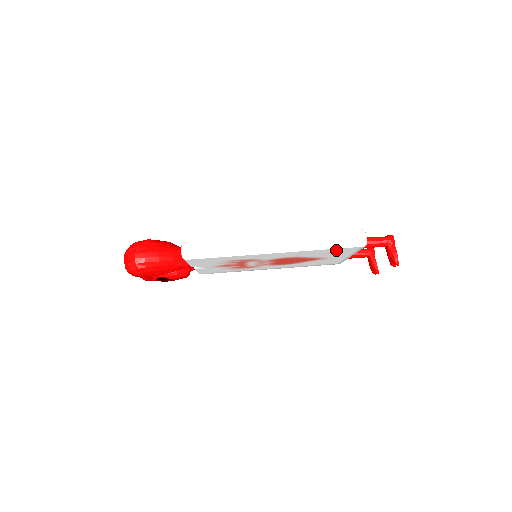
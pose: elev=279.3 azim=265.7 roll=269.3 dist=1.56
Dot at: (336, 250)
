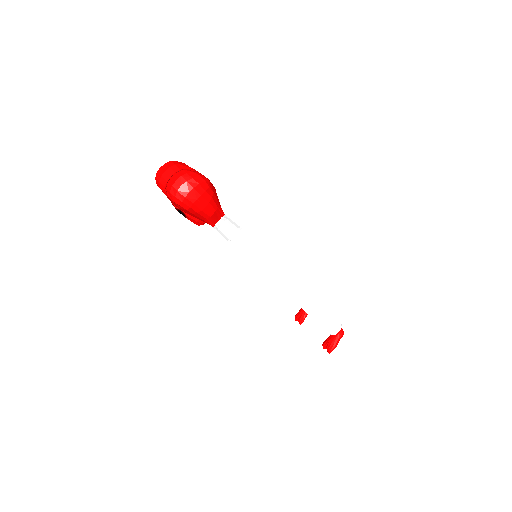
Dot at: occluded
